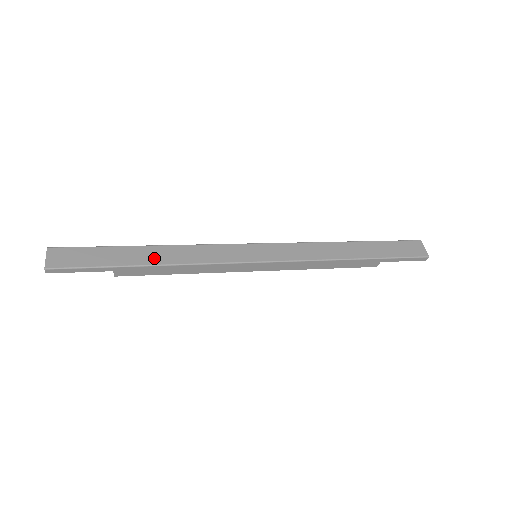
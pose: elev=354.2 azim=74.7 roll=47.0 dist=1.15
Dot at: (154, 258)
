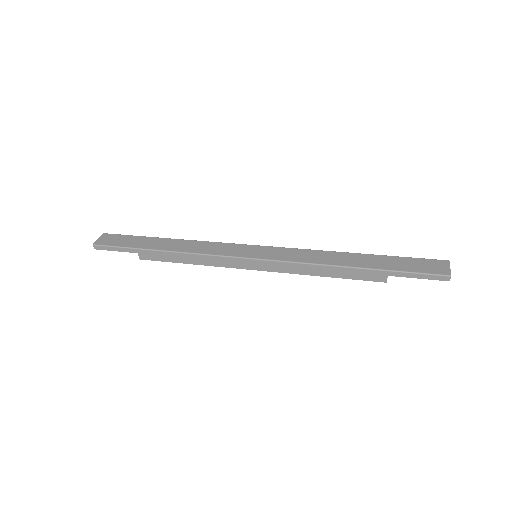
Dot at: (168, 246)
